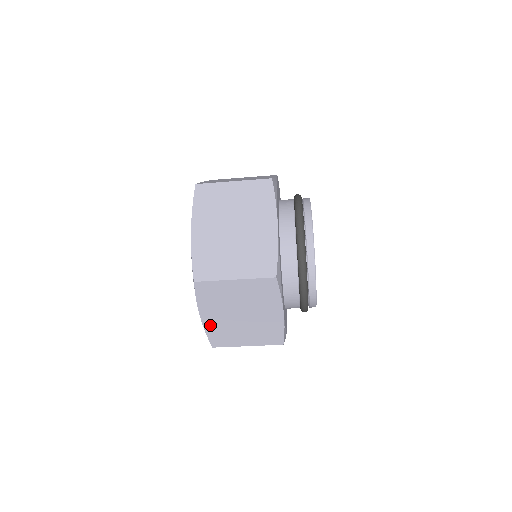
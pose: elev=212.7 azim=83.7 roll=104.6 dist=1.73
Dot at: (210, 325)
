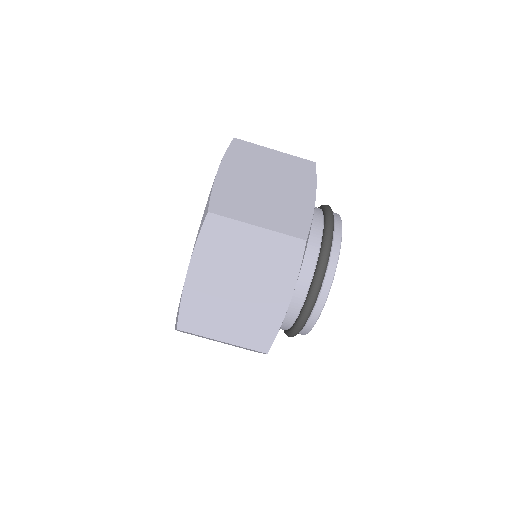
Dot at: (193, 289)
